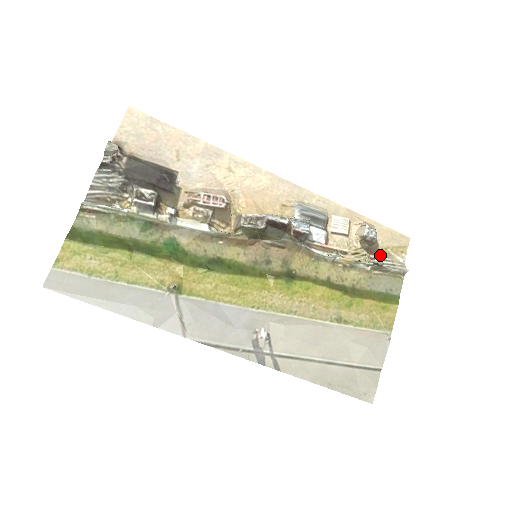
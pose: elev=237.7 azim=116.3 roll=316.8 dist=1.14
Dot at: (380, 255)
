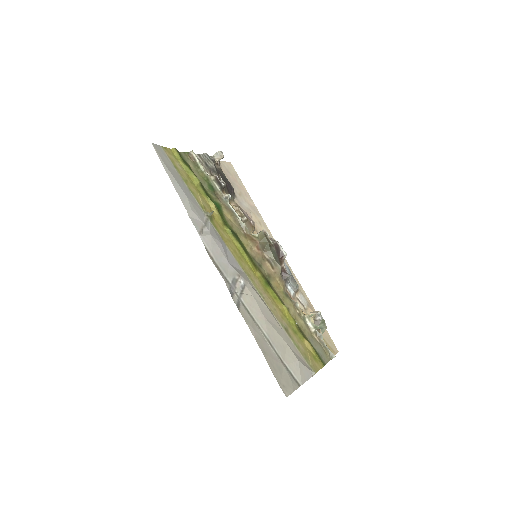
Dot at: occluded
